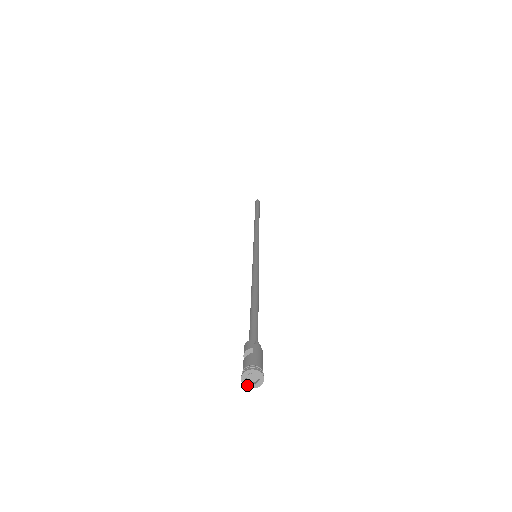
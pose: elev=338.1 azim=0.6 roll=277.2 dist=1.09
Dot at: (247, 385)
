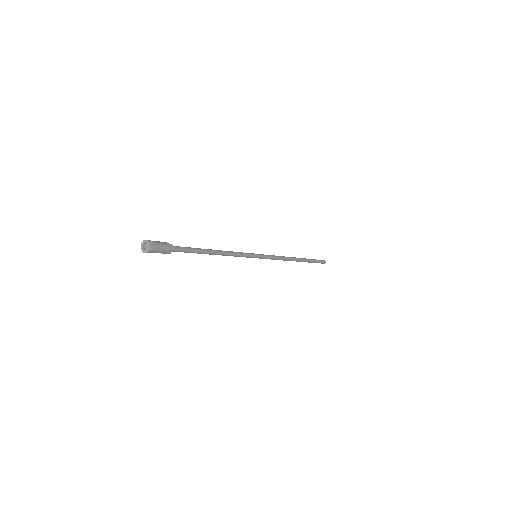
Dot at: (145, 252)
